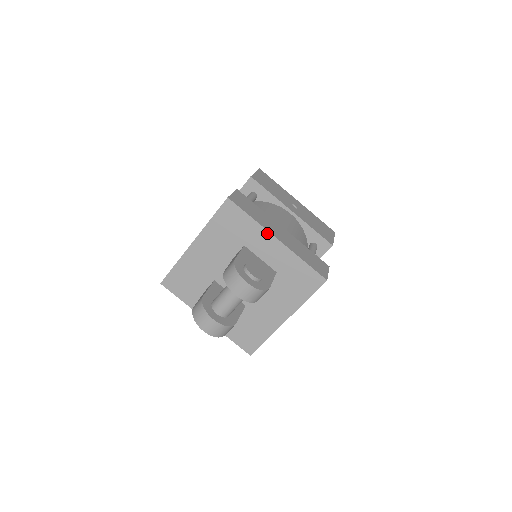
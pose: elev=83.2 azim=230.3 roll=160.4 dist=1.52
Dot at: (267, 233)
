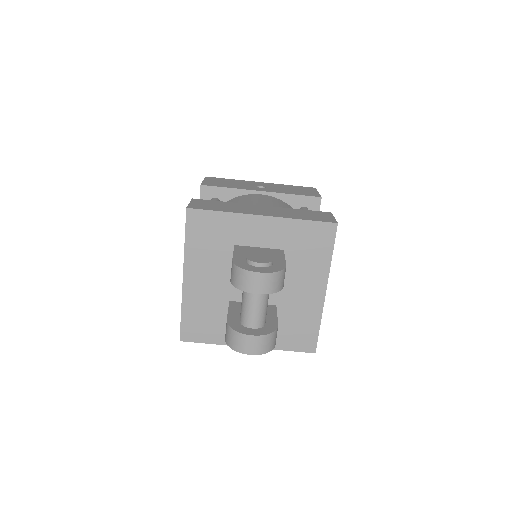
Dot at: (248, 217)
